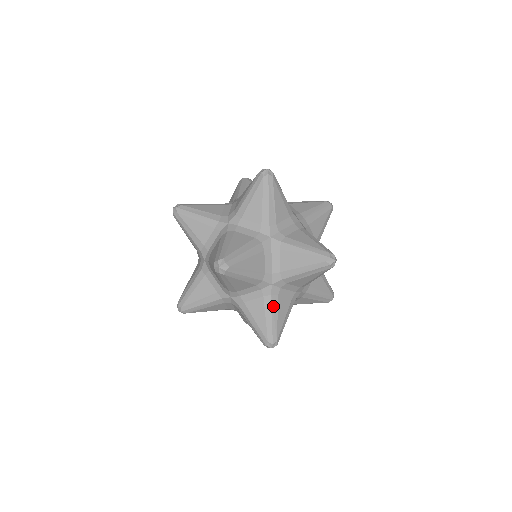
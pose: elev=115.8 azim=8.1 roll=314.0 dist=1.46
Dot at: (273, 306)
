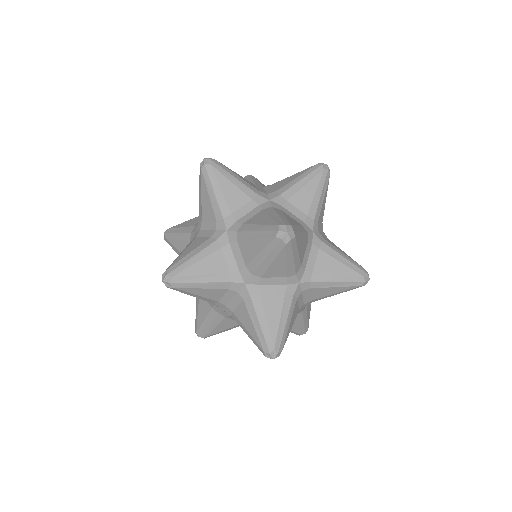
Dot at: (256, 308)
